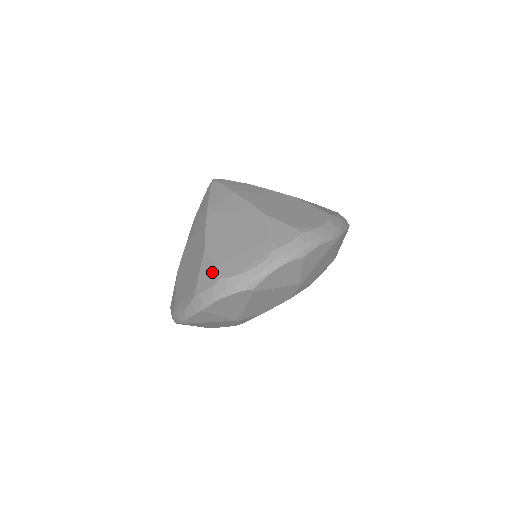
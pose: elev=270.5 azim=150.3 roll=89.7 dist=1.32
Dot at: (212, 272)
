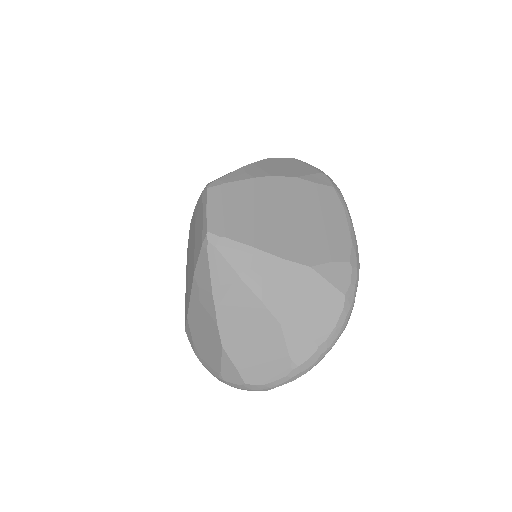
Dot at: (235, 374)
